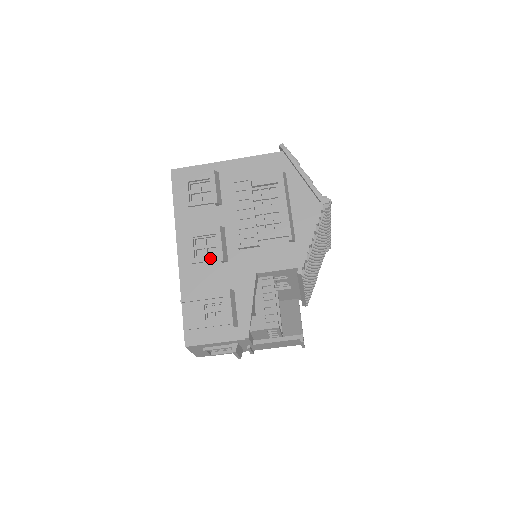
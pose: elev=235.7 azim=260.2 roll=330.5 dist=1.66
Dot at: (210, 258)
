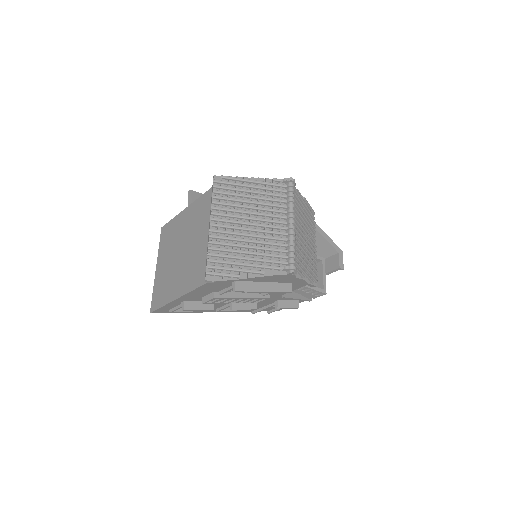
Dot at: occluded
